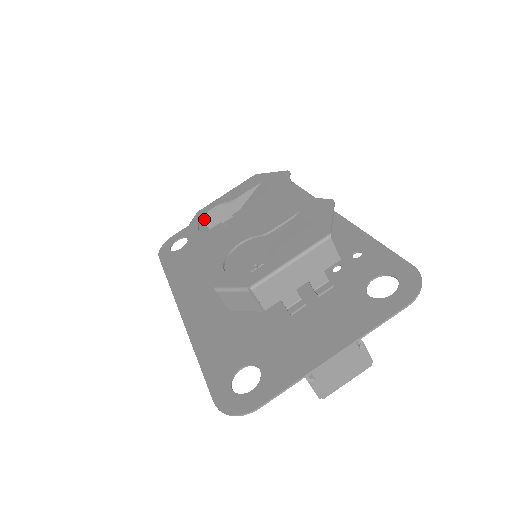
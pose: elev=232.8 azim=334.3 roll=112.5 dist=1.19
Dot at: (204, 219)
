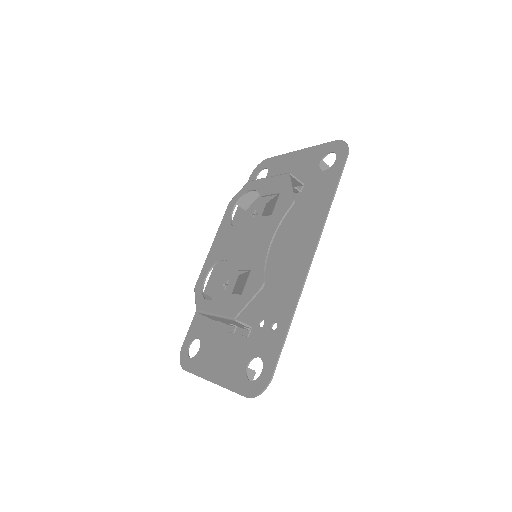
Dot at: occluded
